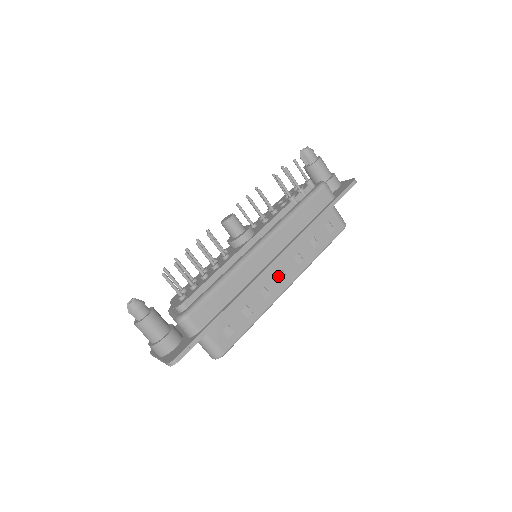
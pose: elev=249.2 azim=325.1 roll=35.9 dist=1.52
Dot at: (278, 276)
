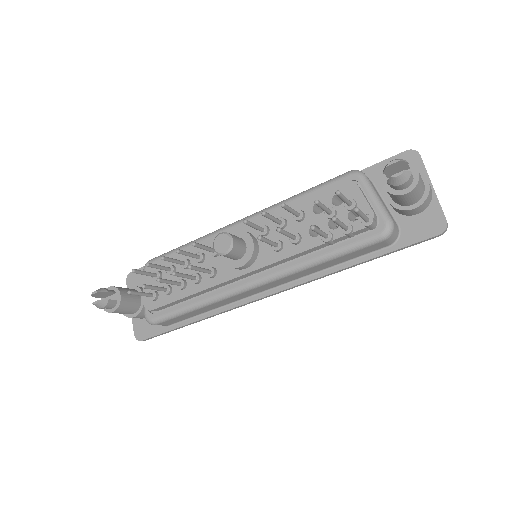
Dot at: occluded
